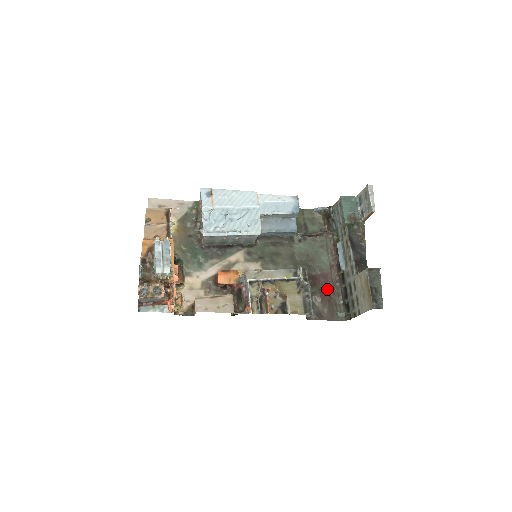
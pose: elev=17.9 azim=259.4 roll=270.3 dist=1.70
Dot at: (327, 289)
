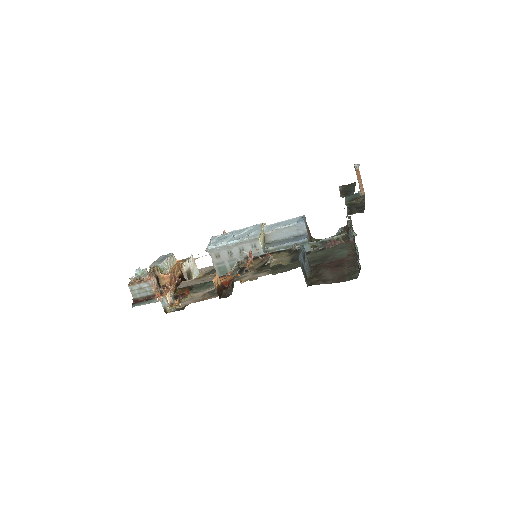
Dot at: (340, 266)
